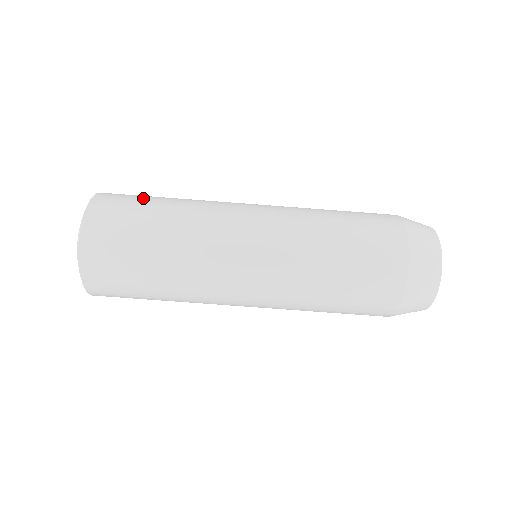
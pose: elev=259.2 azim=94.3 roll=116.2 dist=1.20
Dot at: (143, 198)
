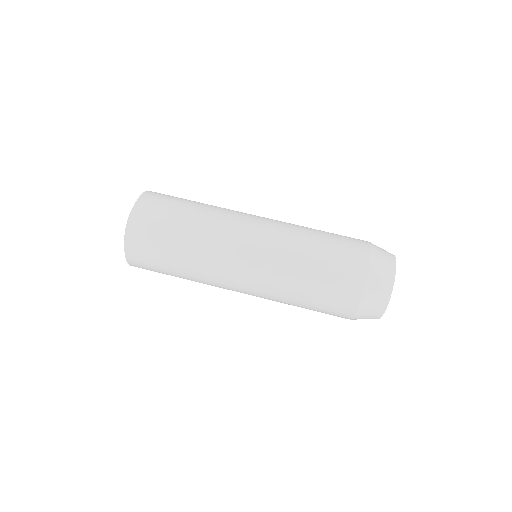
Dot at: (173, 207)
